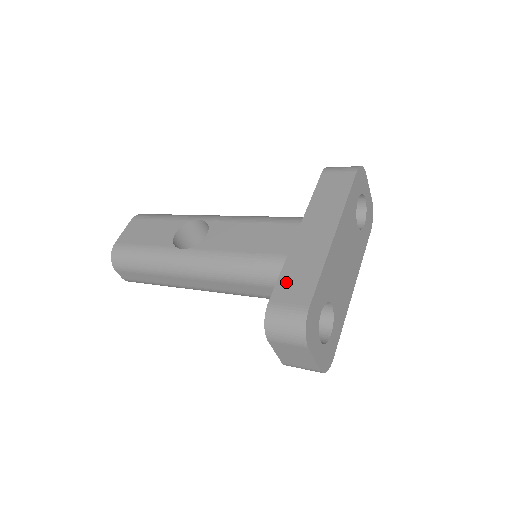
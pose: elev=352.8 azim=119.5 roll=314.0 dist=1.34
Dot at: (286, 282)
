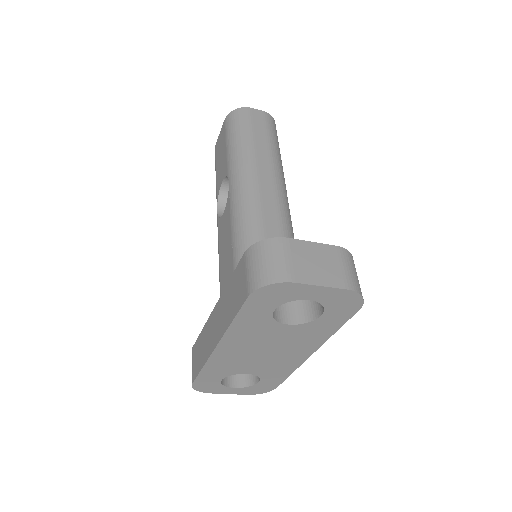
Dot at: (197, 346)
